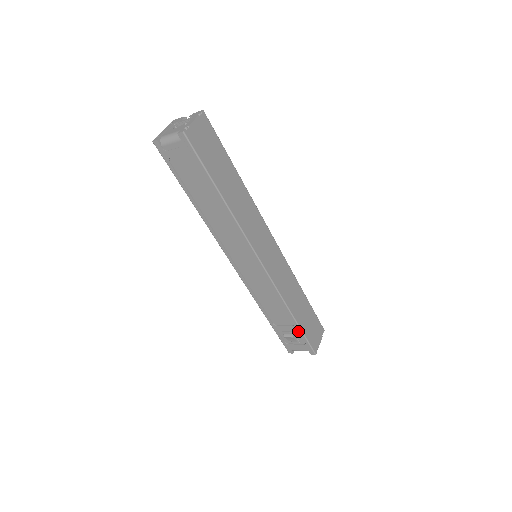
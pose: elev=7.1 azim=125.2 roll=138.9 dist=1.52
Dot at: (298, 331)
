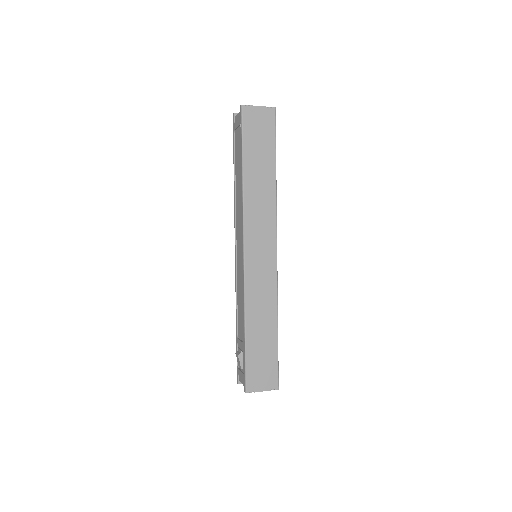
Dot at: (245, 352)
